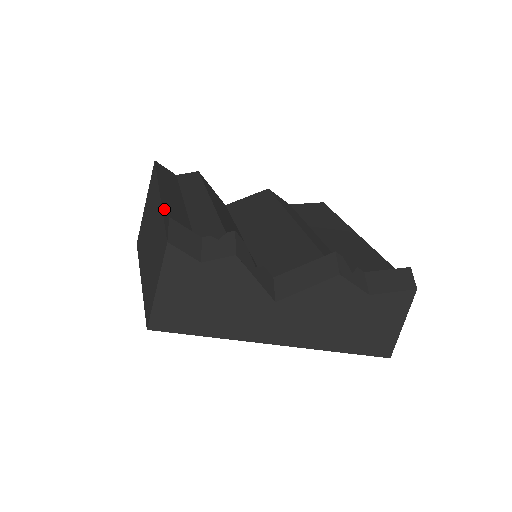
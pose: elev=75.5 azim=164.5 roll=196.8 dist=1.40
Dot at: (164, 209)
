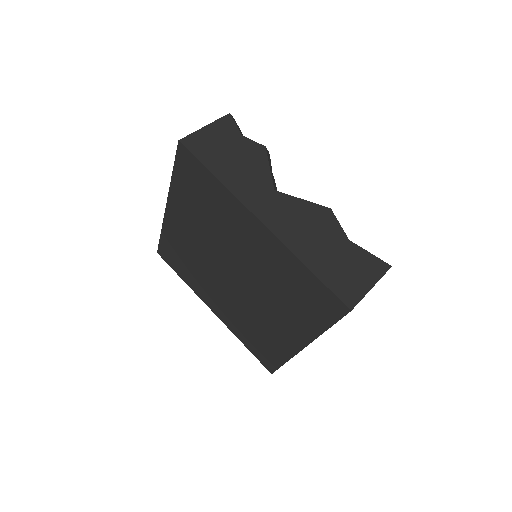
Dot at: occluded
